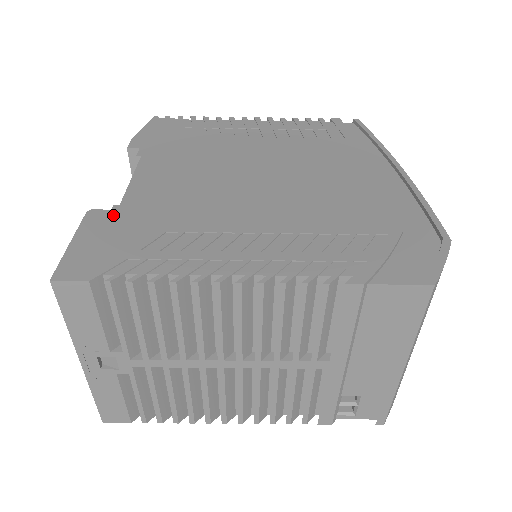
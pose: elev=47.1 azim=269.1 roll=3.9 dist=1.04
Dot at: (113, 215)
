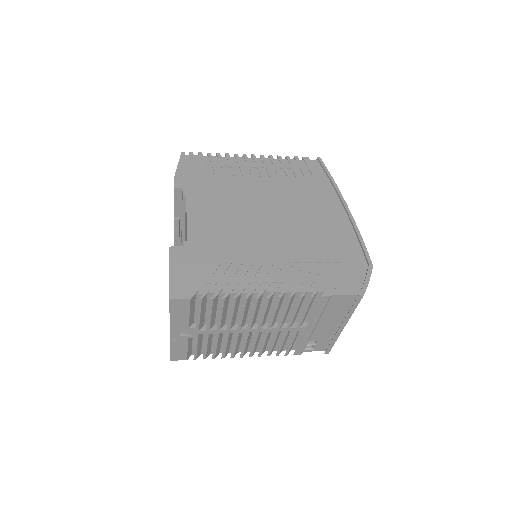
Dot at: (186, 250)
